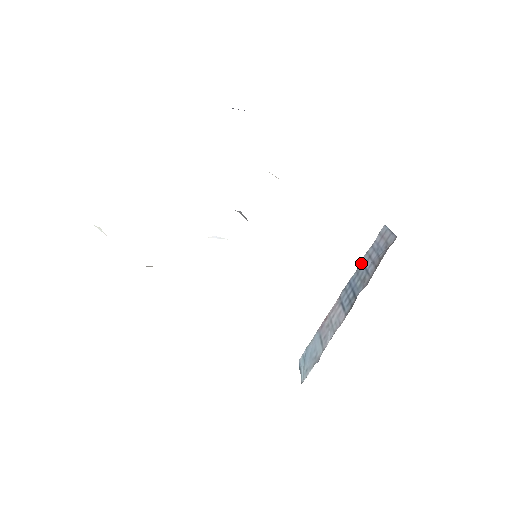
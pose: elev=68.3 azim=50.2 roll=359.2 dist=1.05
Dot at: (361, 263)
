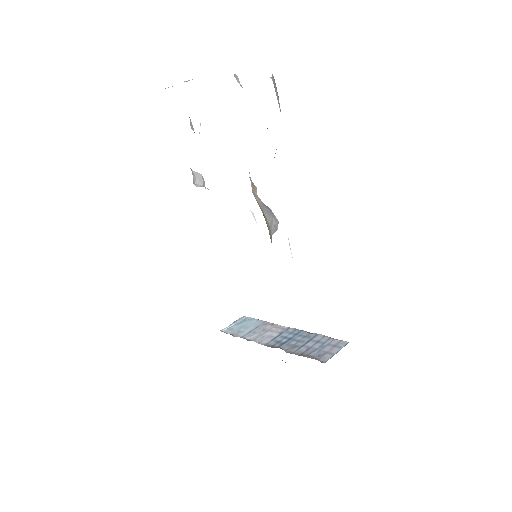
Dot at: (315, 335)
